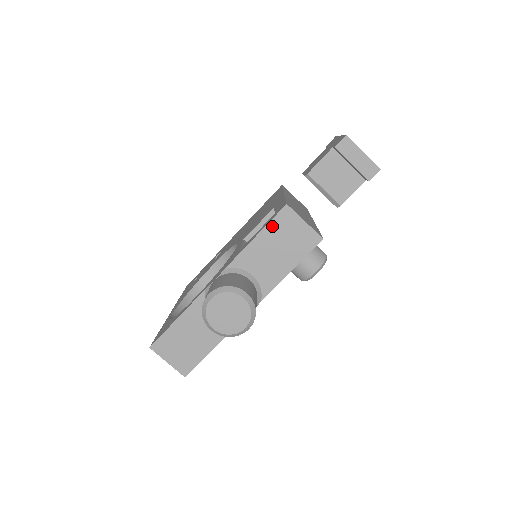
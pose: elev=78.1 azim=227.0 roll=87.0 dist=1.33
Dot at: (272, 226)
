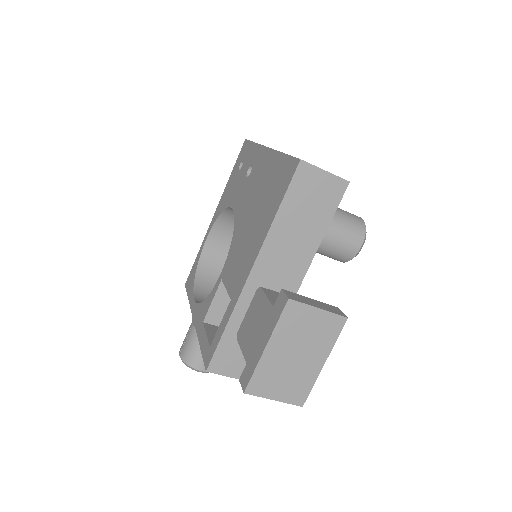
Dot at: occluded
